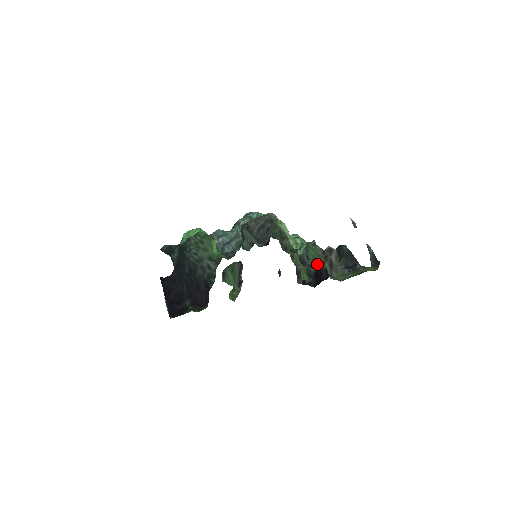
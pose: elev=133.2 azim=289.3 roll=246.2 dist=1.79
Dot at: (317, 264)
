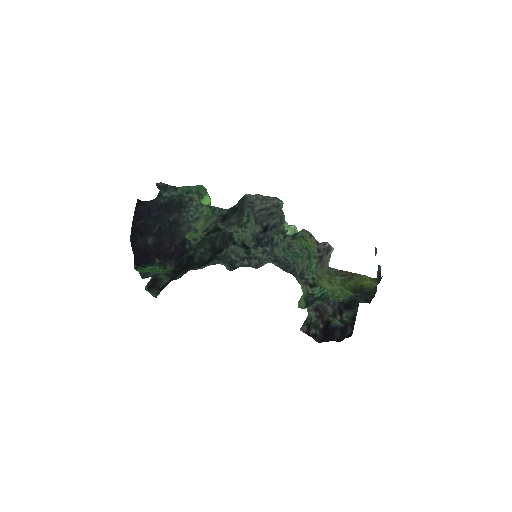
Dot at: (316, 282)
